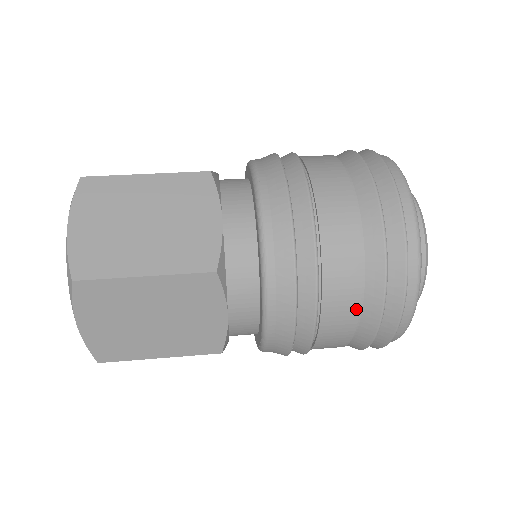
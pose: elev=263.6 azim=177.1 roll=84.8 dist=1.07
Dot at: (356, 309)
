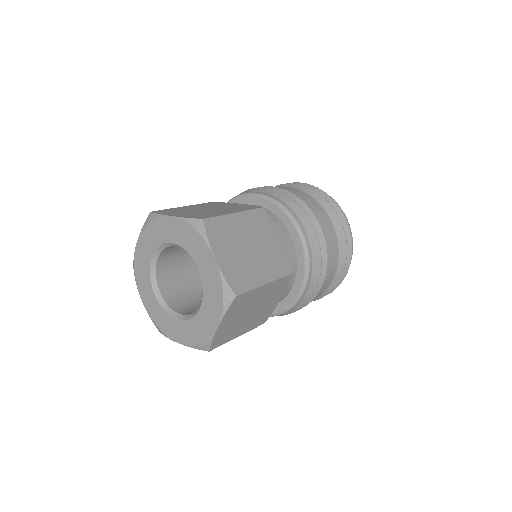
Dot at: (328, 217)
